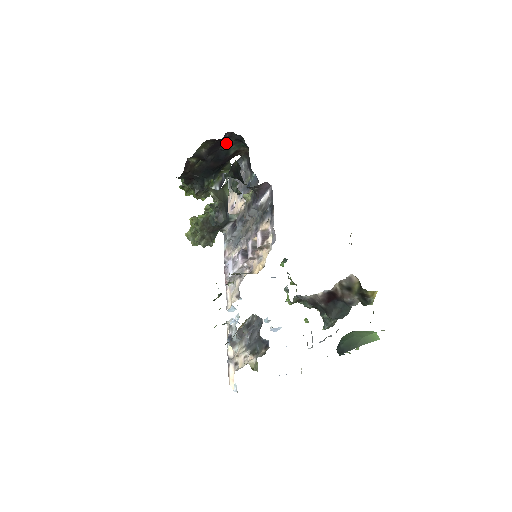
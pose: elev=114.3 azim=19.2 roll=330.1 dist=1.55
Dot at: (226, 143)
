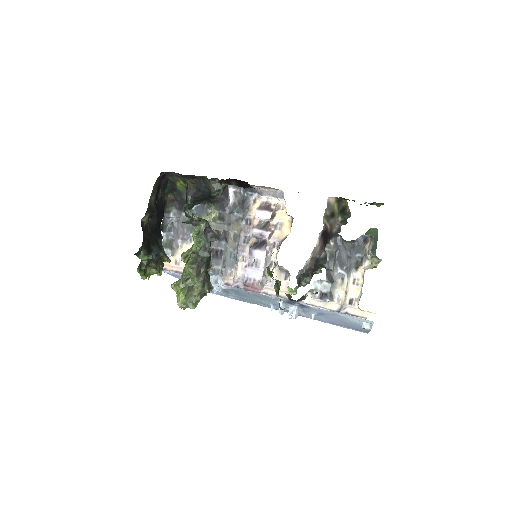
Dot at: (159, 190)
